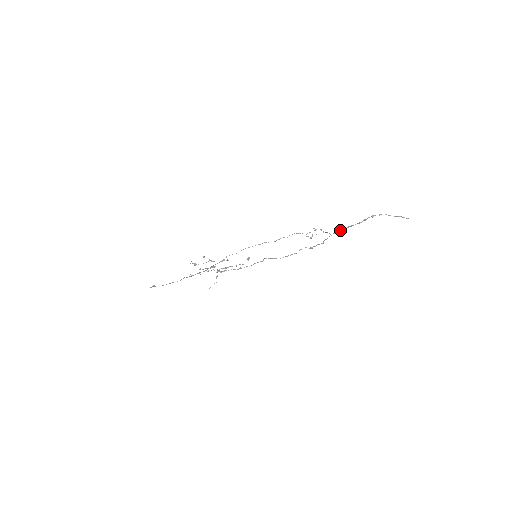
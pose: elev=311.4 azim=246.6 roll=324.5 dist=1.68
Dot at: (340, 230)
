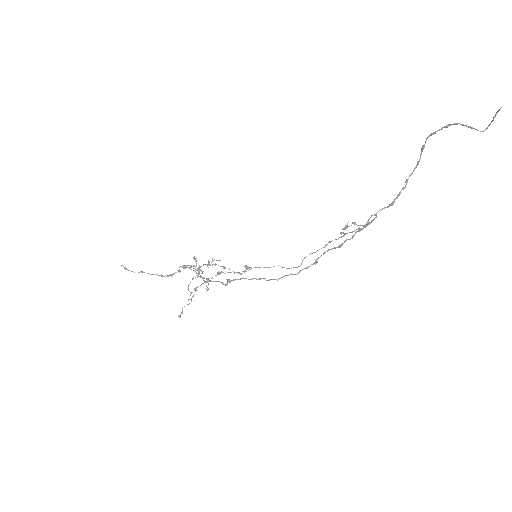
Dot at: (392, 204)
